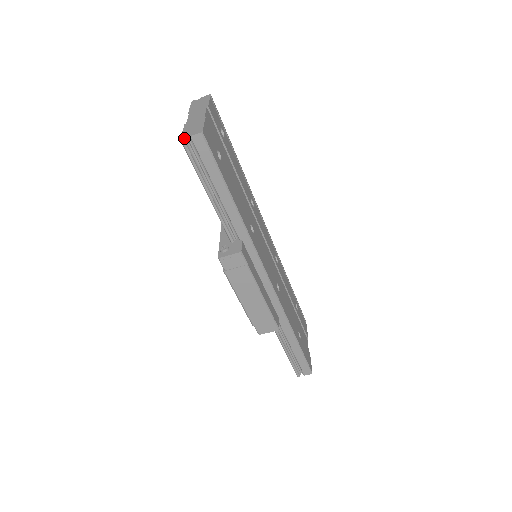
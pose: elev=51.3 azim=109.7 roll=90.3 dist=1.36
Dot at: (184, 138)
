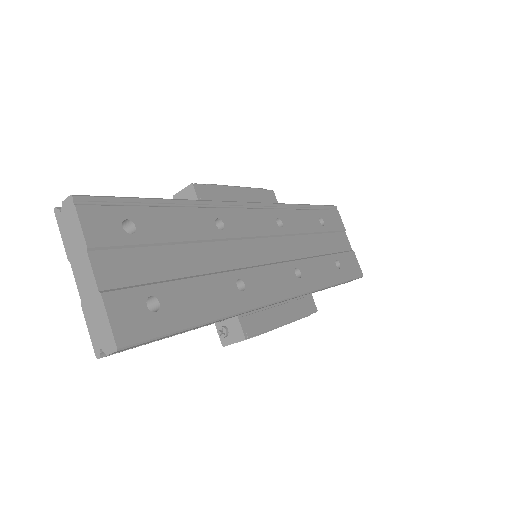
Dot at: (100, 355)
